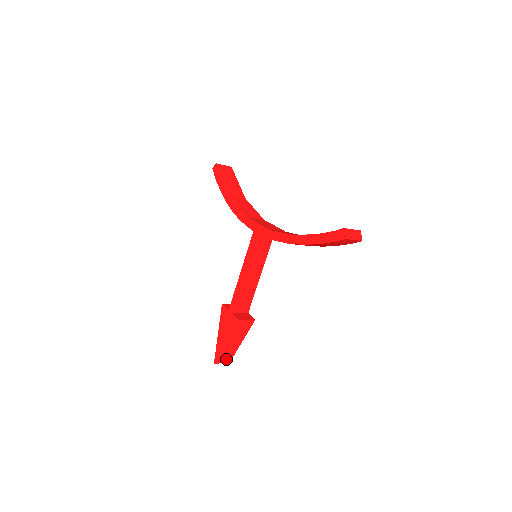
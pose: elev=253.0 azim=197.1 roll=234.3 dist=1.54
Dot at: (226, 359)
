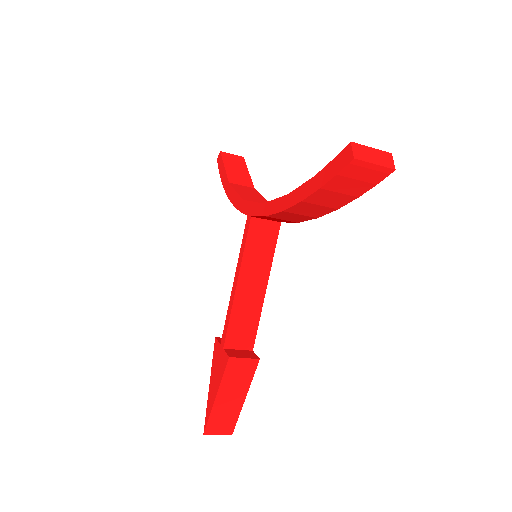
Dot at: (224, 428)
